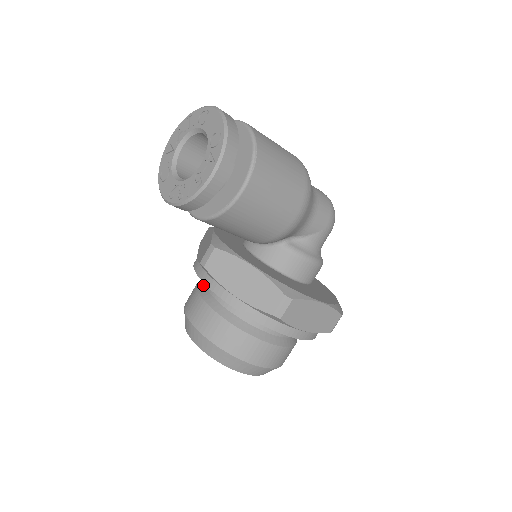
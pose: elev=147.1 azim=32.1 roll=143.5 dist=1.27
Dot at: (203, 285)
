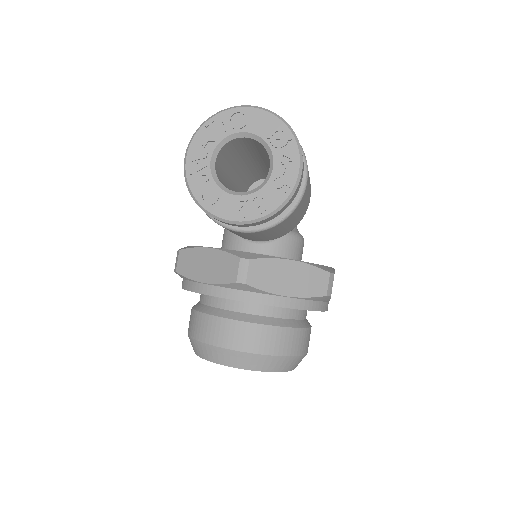
Dot at: (217, 310)
